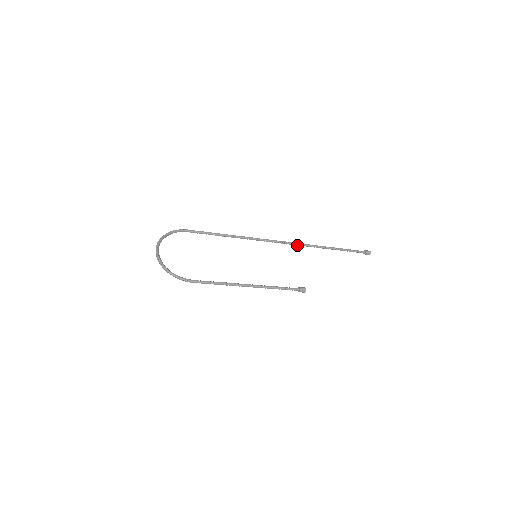
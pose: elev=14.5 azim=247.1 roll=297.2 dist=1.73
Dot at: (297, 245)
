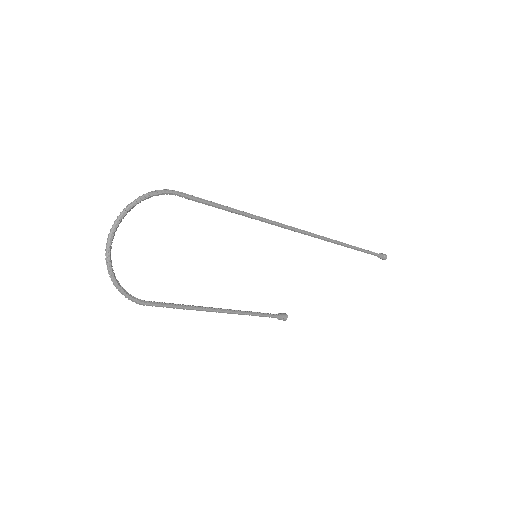
Dot at: (316, 237)
